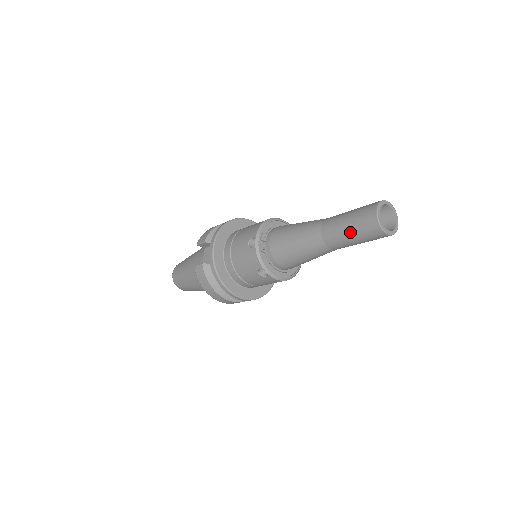
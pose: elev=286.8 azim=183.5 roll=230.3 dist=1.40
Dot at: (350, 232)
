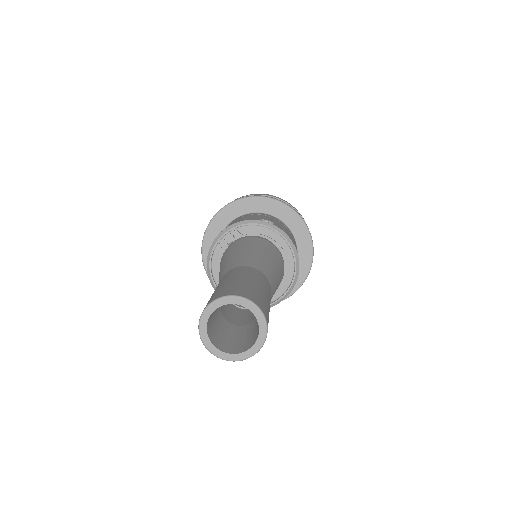
Dot at: occluded
